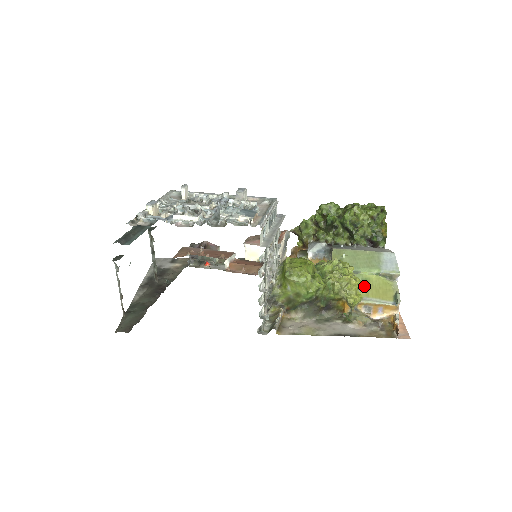
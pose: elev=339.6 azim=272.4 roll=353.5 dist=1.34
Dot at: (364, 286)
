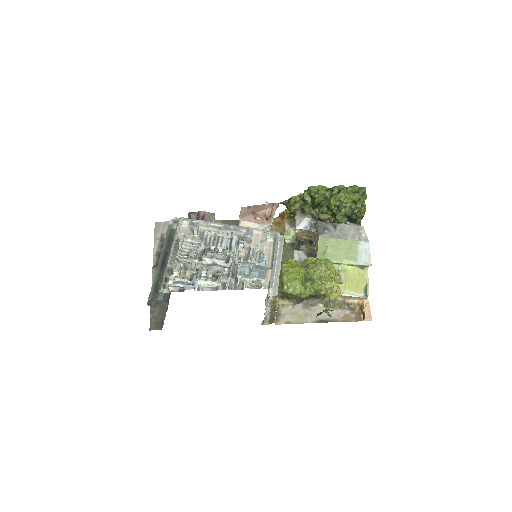
Dot at: (343, 278)
